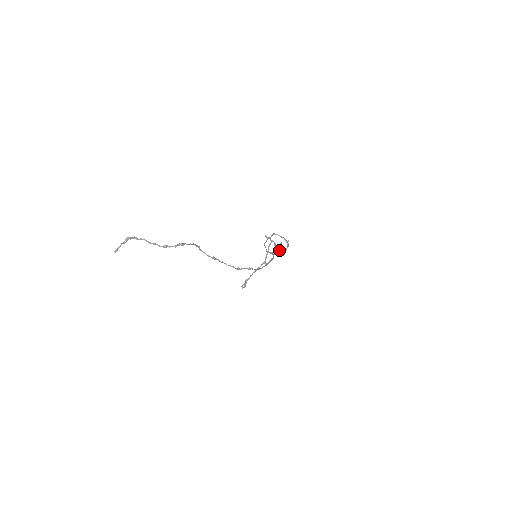
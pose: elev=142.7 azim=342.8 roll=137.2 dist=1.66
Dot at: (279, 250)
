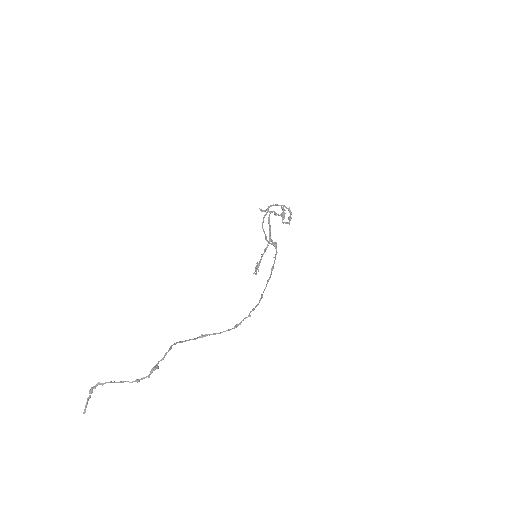
Dot at: (282, 216)
